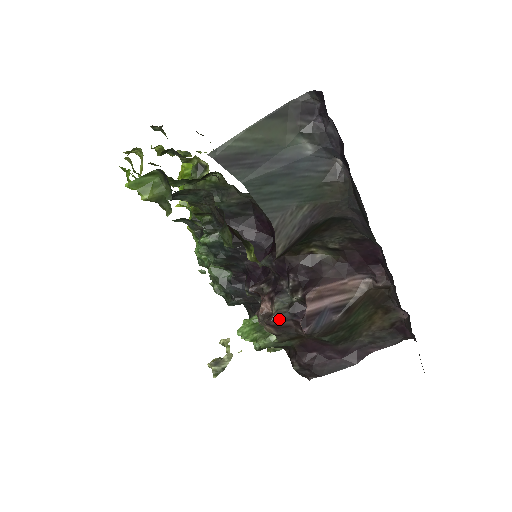
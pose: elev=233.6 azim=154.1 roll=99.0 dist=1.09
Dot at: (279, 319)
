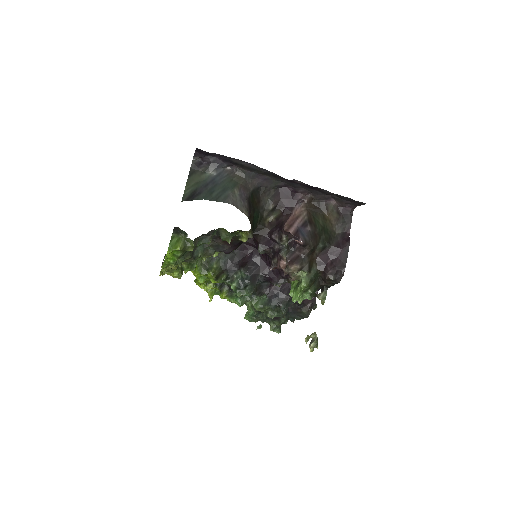
Dot at: (290, 255)
